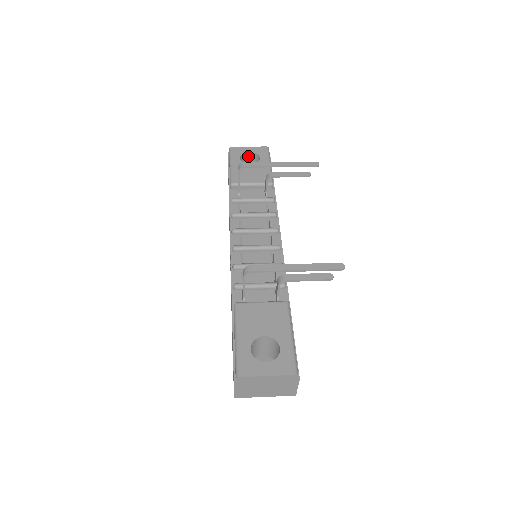
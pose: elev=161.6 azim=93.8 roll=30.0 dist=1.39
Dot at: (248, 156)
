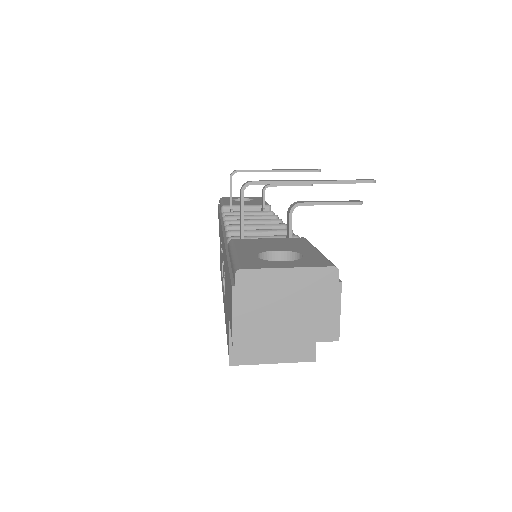
Dot at: occluded
